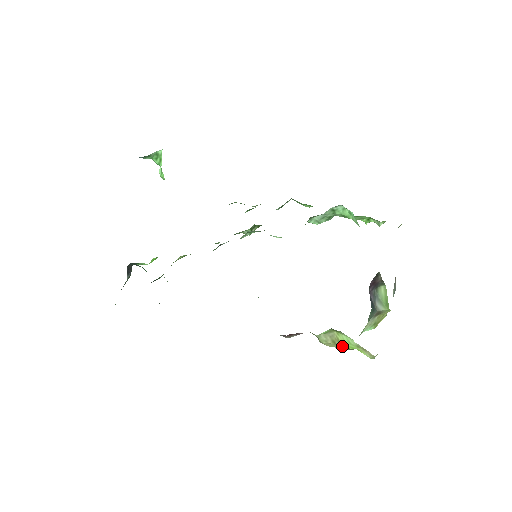
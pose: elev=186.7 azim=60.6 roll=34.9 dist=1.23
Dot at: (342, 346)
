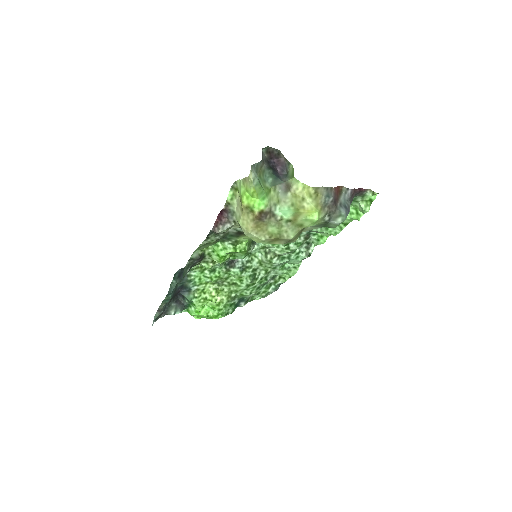
Dot at: (242, 202)
